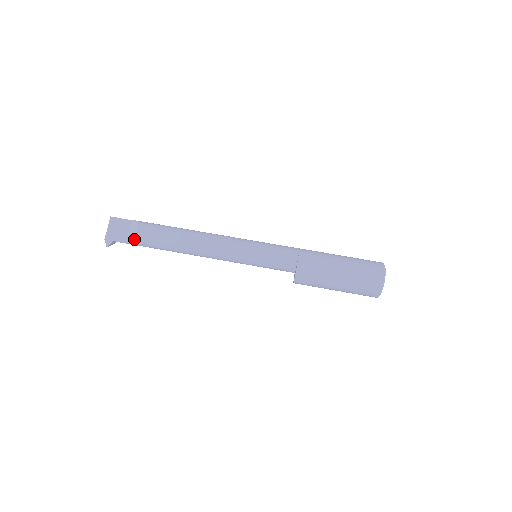
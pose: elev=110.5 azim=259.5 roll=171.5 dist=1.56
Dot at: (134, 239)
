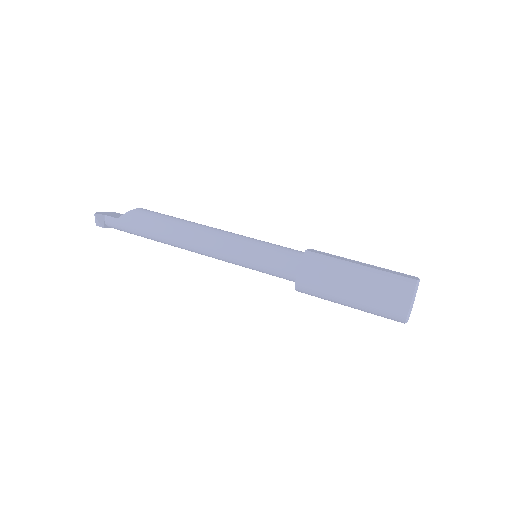
Dot at: (130, 211)
